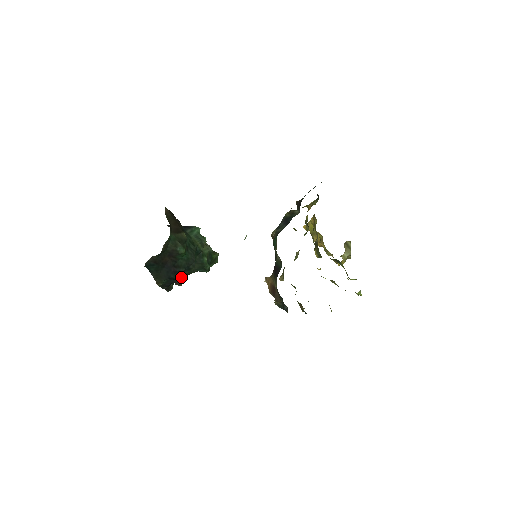
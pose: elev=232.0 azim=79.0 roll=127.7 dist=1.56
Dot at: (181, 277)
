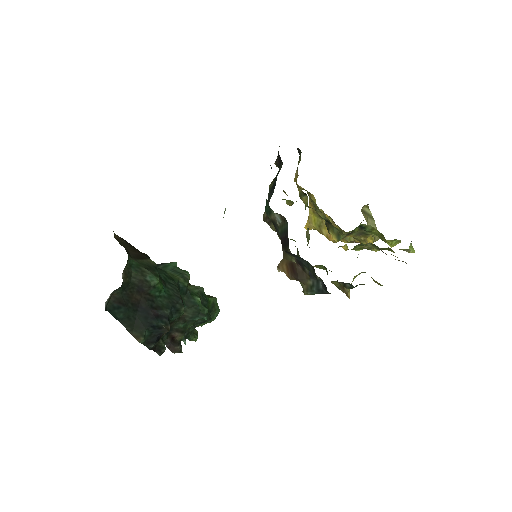
Dot at: (169, 323)
